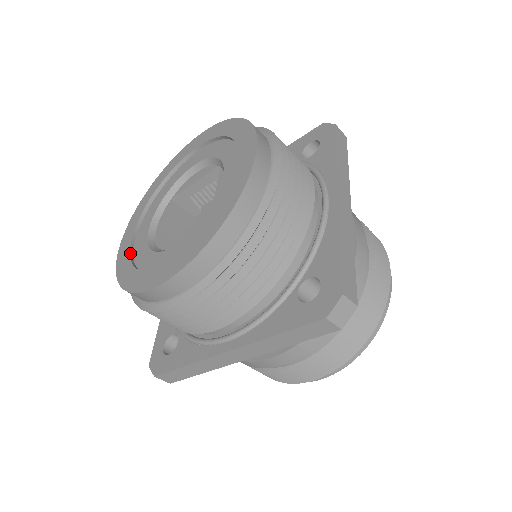
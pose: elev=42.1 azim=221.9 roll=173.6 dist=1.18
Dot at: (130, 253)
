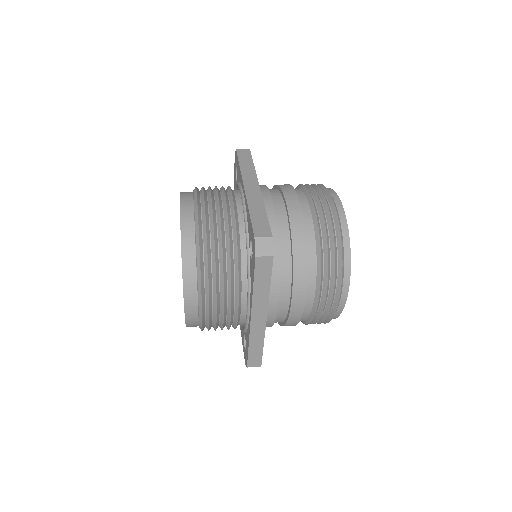
Dot at: occluded
